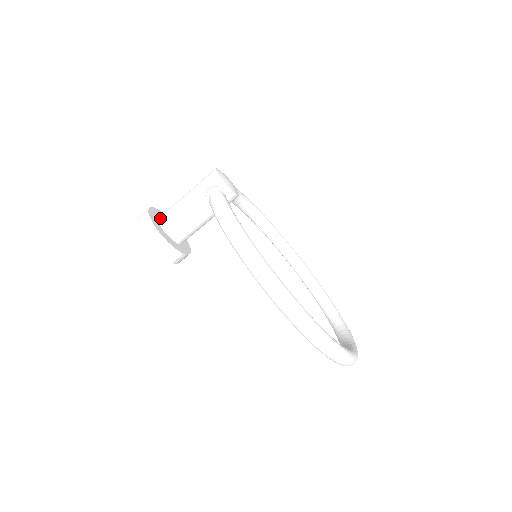
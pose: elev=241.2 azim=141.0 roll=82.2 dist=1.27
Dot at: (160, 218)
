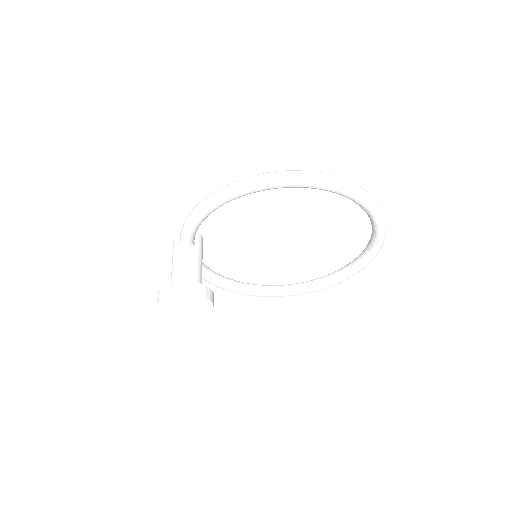
Dot at: occluded
